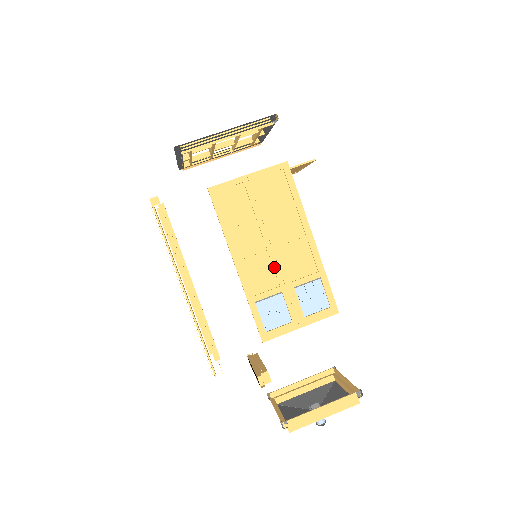
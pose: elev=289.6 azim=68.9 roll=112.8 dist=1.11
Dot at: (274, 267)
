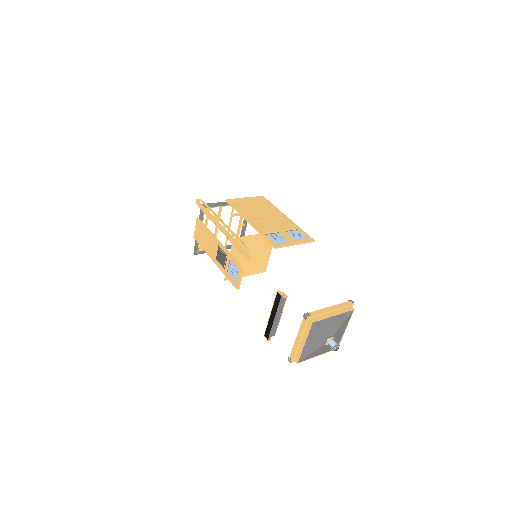
Dot at: (270, 224)
